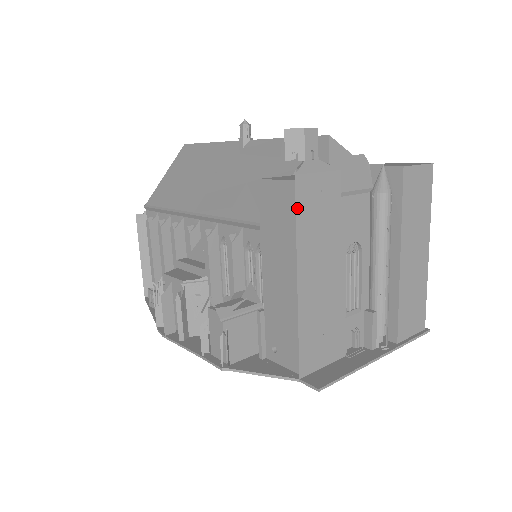
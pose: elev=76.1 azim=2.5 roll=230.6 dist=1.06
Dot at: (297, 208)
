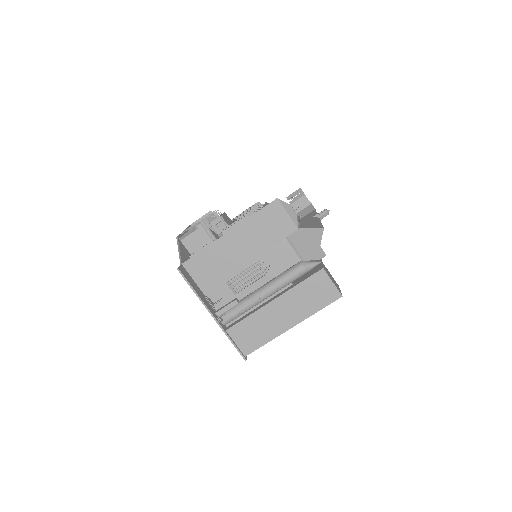
Dot at: (263, 209)
